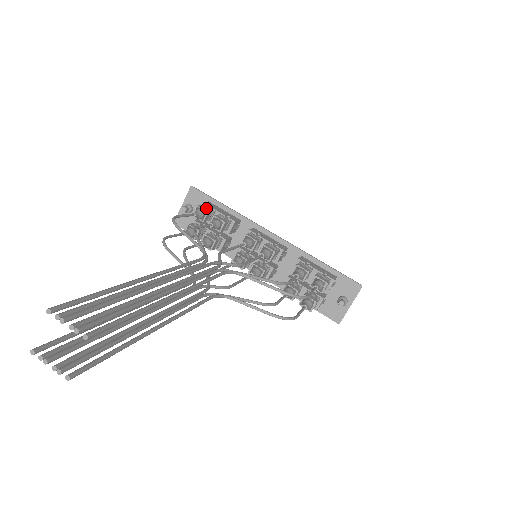
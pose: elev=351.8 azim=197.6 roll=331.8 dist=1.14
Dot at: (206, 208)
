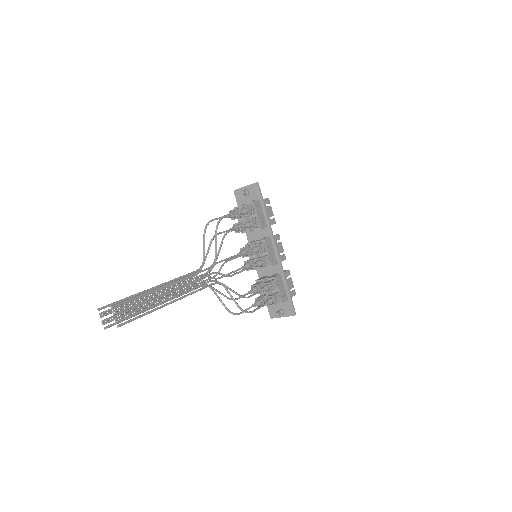
Dot at: (251, 209)
